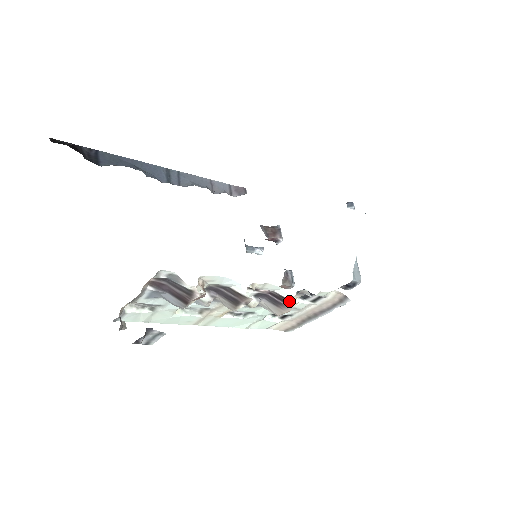
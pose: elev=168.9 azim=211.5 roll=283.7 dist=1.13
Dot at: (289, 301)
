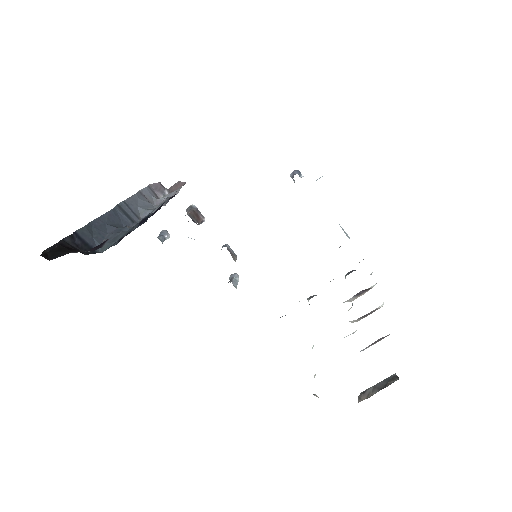
Dot at: (371, 288)
